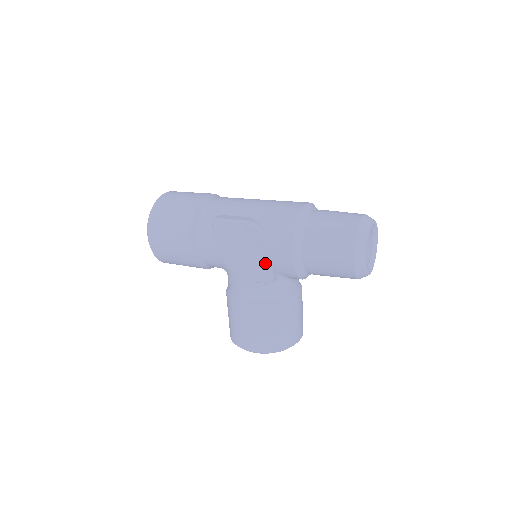
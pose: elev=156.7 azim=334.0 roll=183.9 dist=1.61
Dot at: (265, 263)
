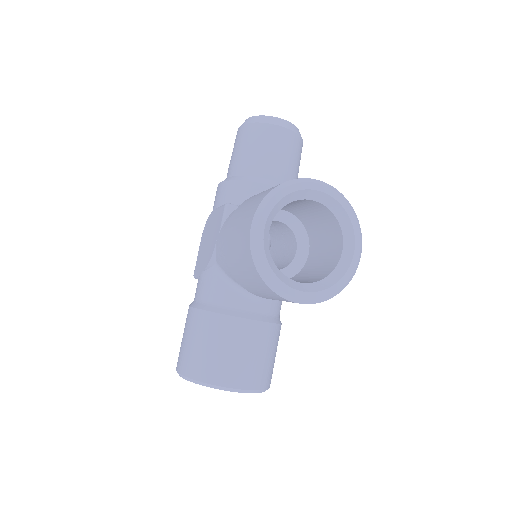
Dot at: (217, 213)
